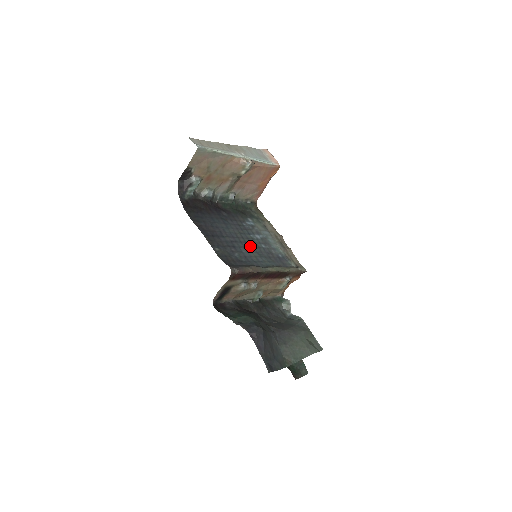
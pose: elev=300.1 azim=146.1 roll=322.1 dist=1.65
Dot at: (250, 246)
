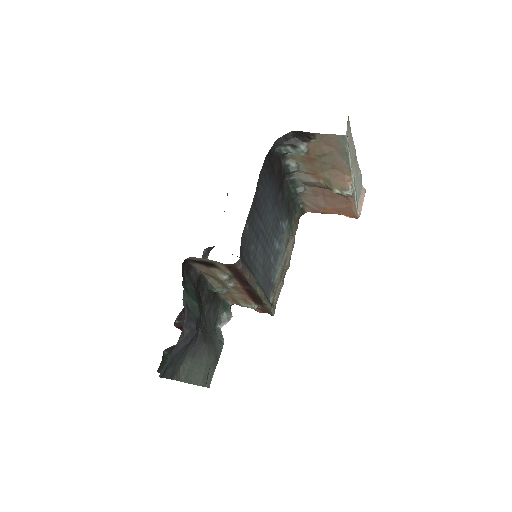
Dot at: (266, 249)
